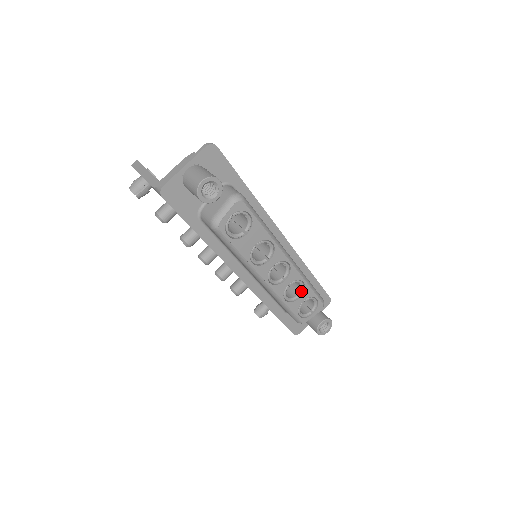
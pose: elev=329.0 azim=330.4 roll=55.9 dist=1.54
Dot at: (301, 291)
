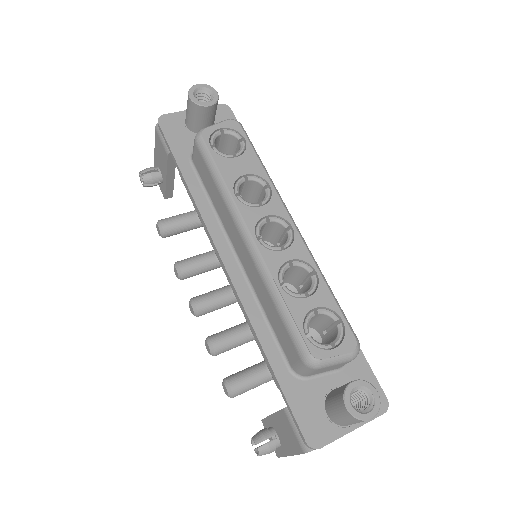
Dot at: (311, 287)
